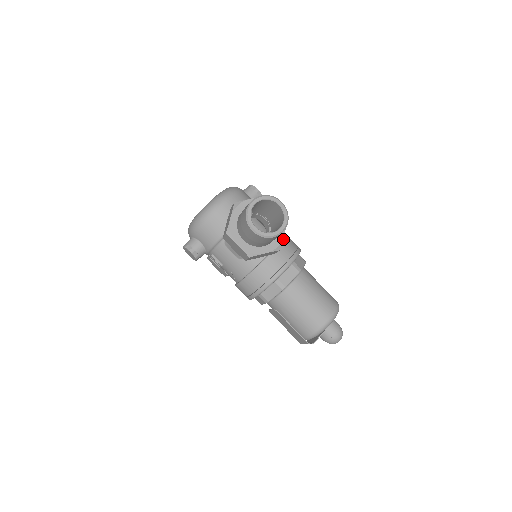
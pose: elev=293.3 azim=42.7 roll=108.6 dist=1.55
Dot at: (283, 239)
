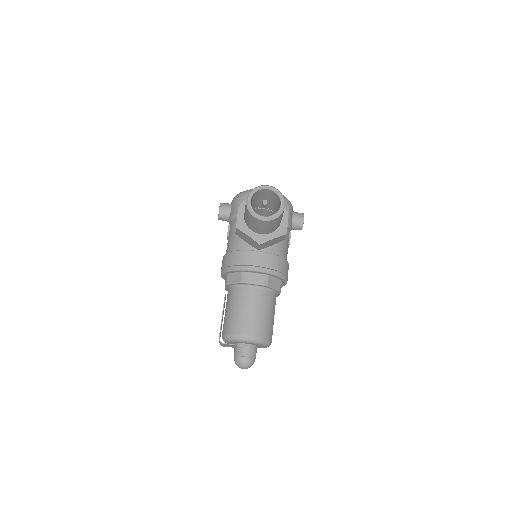
Dot at: (279, 255)
